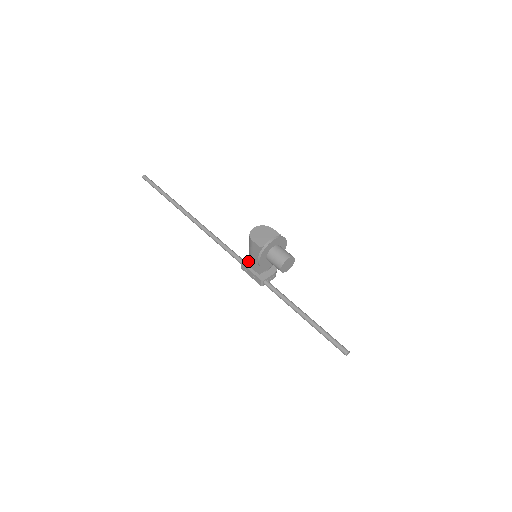
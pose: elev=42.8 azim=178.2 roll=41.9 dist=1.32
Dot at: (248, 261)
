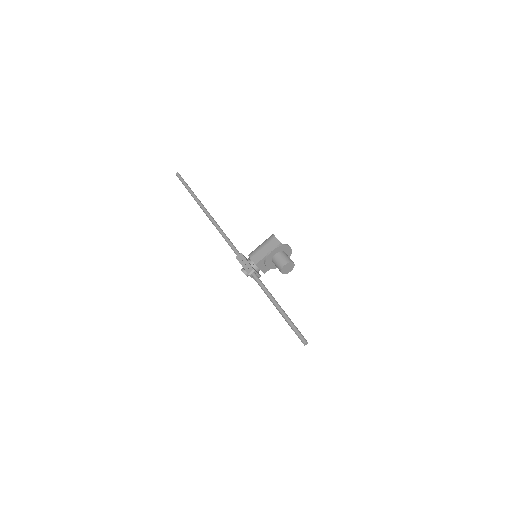
Dot at: occluded
